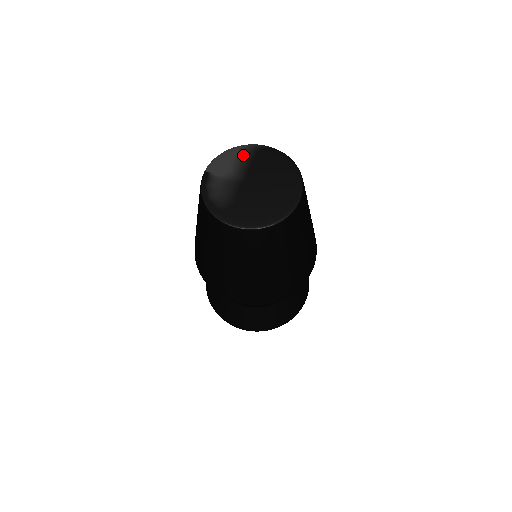
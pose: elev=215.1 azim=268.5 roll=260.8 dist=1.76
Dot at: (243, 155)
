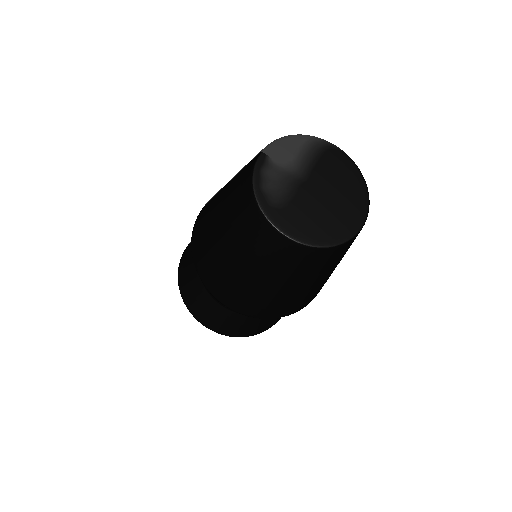
Dot at: (310, 148)
